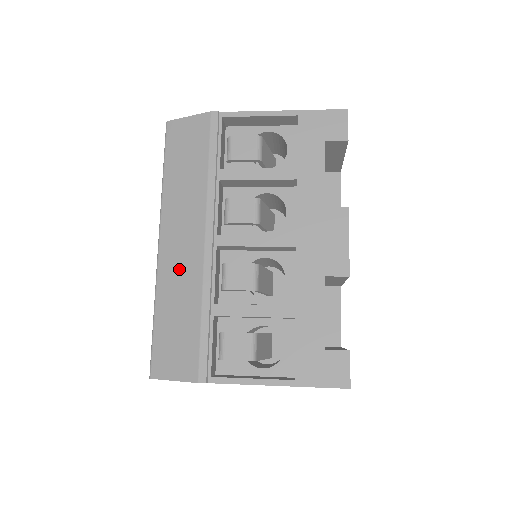
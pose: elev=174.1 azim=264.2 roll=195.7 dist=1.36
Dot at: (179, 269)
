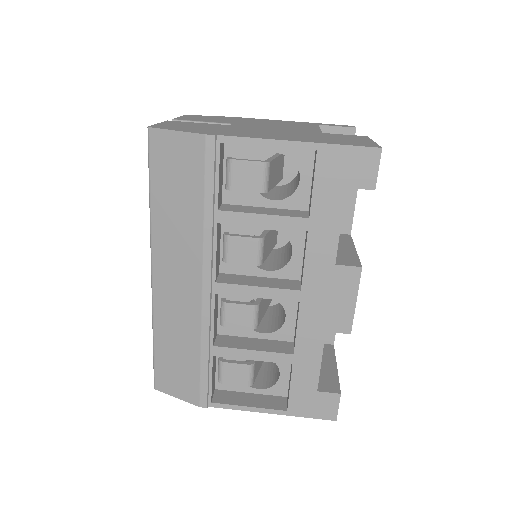
Dot at: (176, 307)
